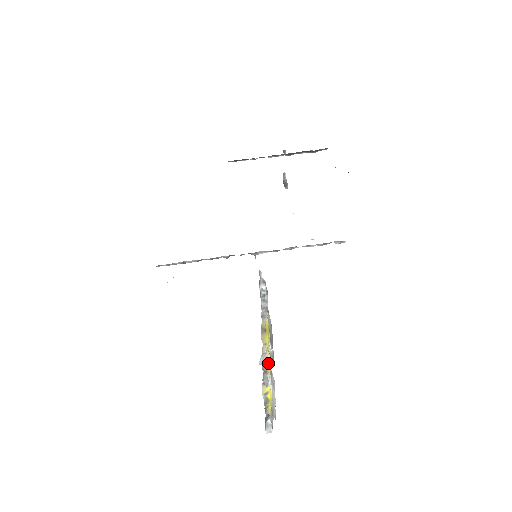
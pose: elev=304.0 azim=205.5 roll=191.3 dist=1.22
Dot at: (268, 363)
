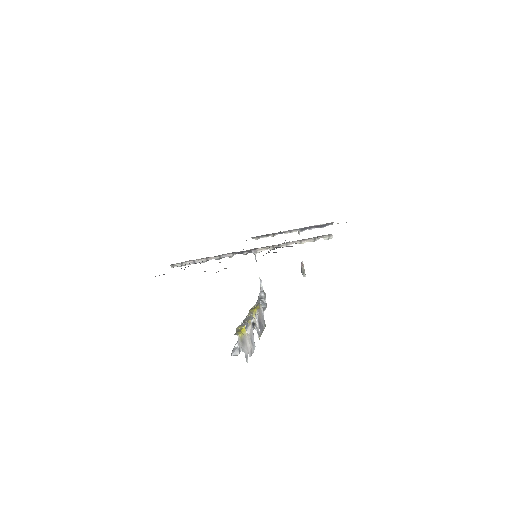
Dot at: (249, 318)
